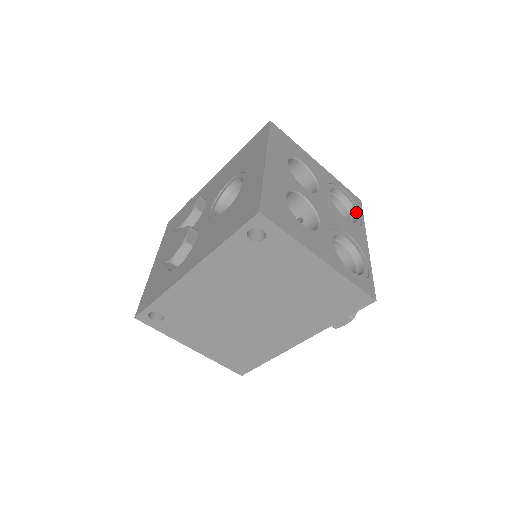
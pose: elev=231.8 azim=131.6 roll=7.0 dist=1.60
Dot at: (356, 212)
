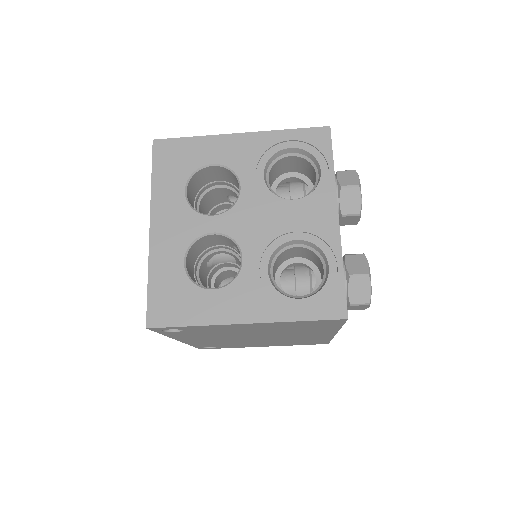
Dot at: (318, 163)
